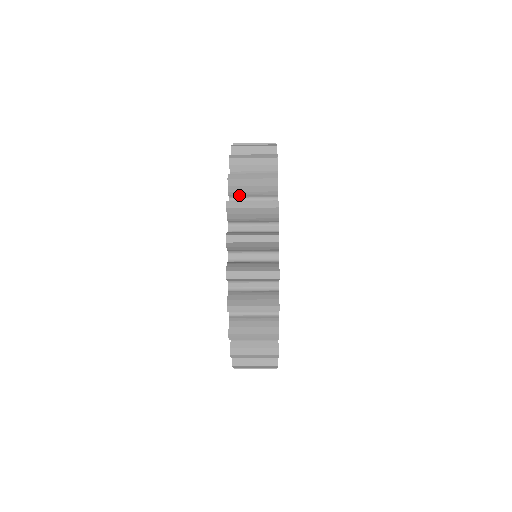
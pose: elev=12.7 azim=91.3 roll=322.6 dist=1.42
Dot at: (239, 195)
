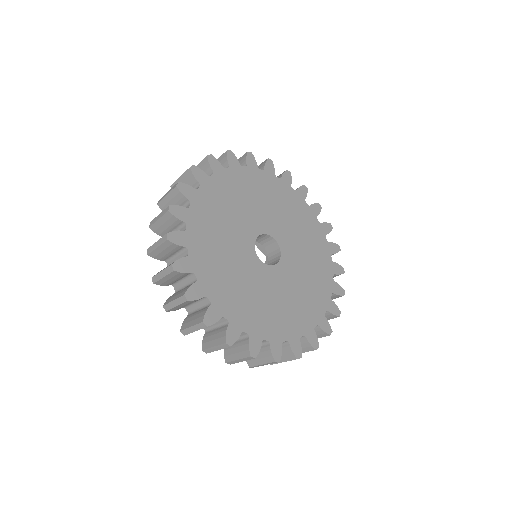
Dot at: occluded
